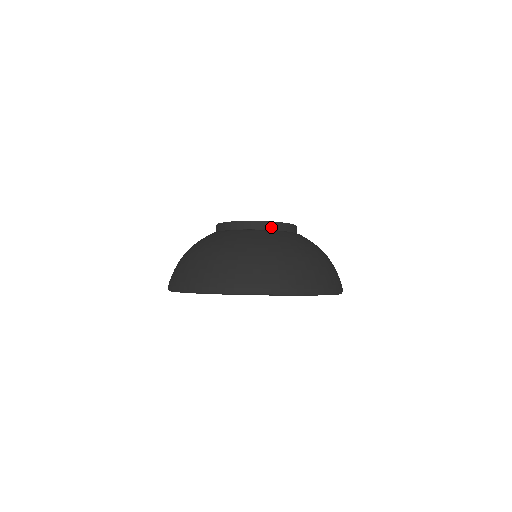
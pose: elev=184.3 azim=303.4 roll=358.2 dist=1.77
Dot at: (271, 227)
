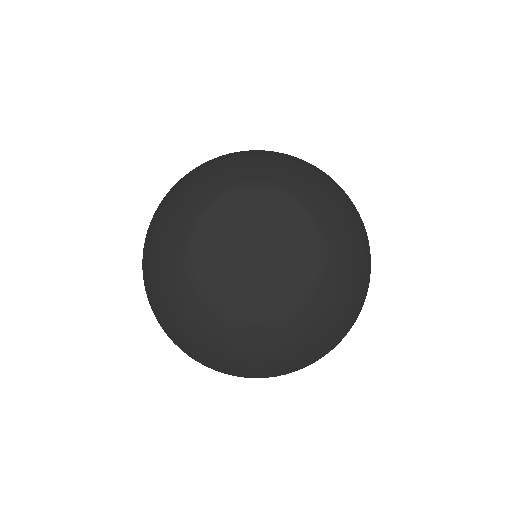
Dot at: (240, 314)
